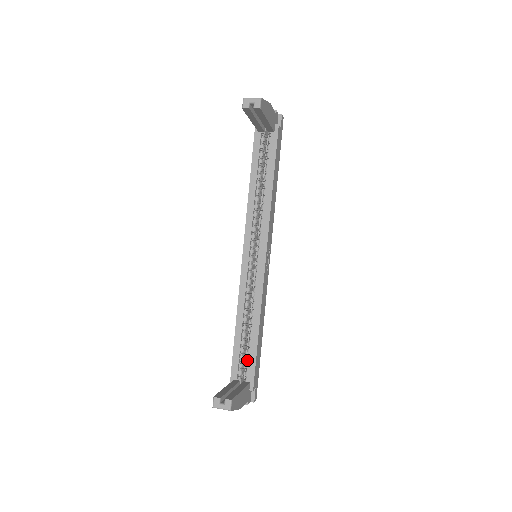
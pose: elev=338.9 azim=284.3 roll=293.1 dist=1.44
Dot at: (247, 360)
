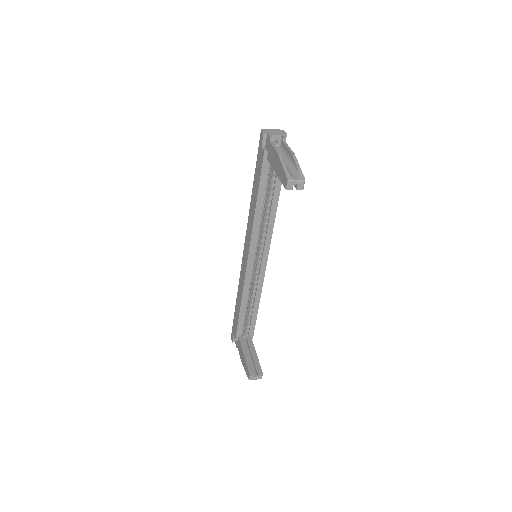
Dot at: (248, 323)
